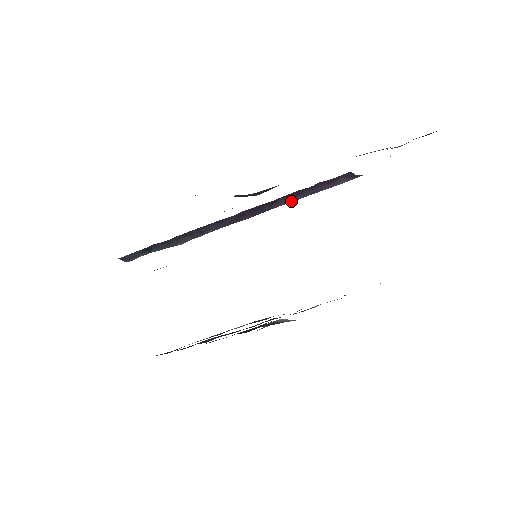
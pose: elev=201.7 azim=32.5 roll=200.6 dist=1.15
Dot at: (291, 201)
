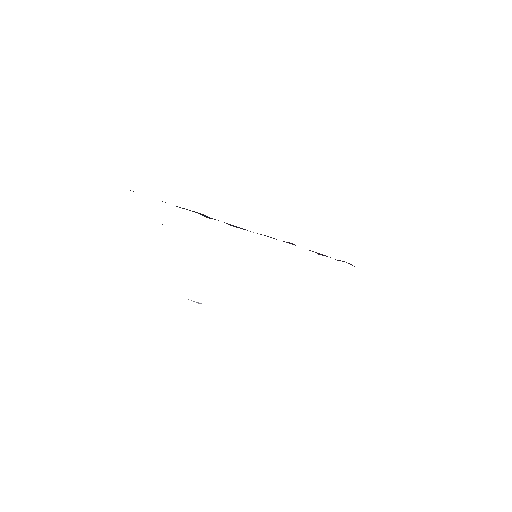
Dot at: occluded
